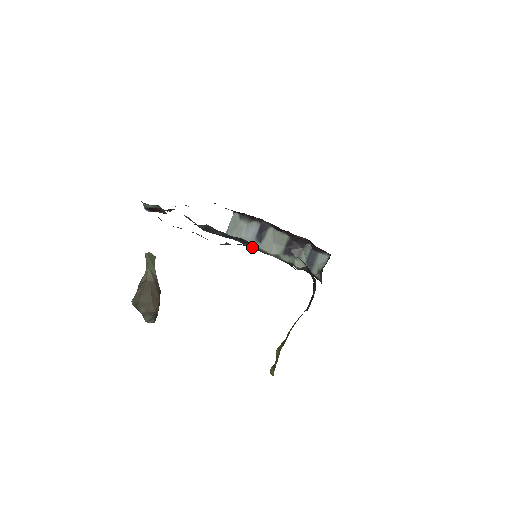
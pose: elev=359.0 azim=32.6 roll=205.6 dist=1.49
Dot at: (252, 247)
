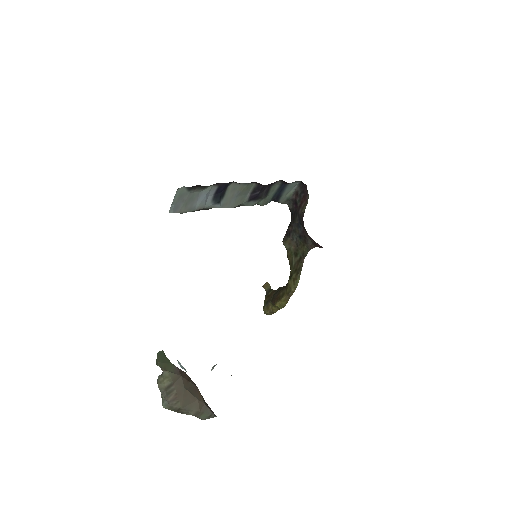
Dot at: (207, 209)
